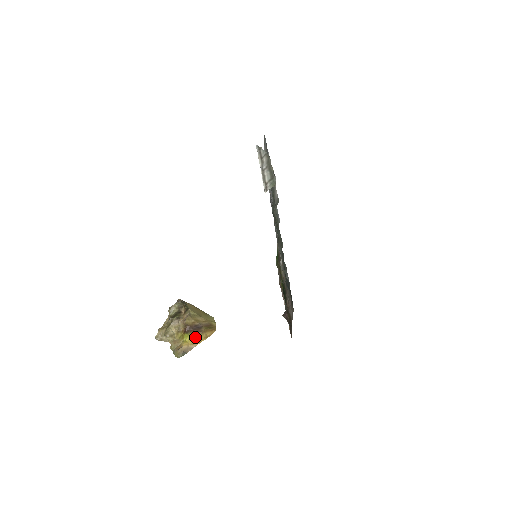
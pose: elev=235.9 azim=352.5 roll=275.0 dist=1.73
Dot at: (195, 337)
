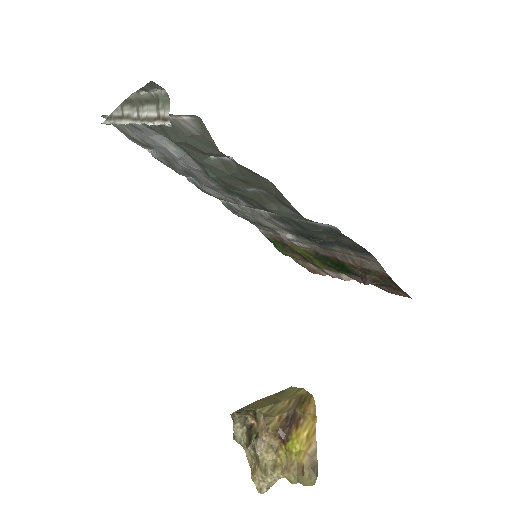
Dot at: (302, 433)
